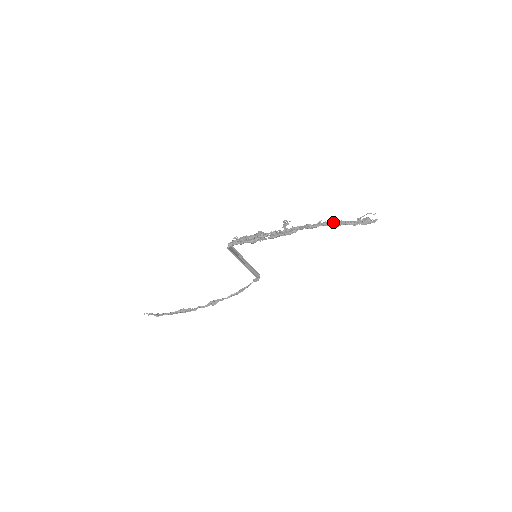
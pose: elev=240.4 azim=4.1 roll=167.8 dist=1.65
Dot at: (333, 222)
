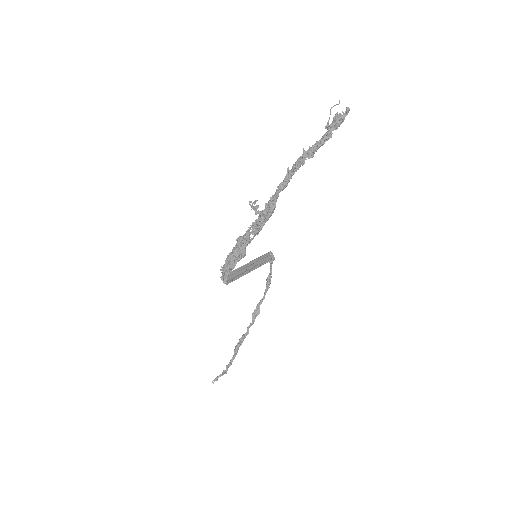
Dot at: (303, 158)
